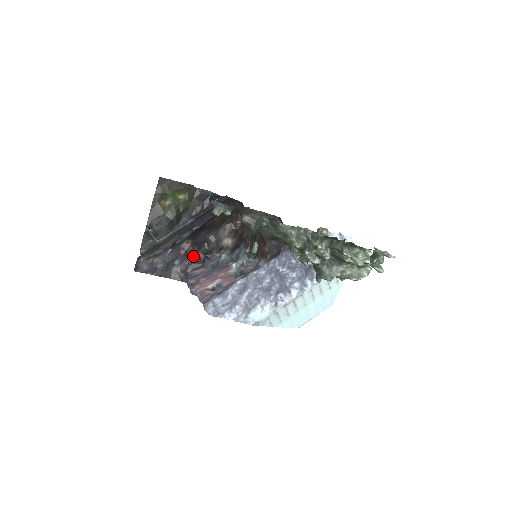
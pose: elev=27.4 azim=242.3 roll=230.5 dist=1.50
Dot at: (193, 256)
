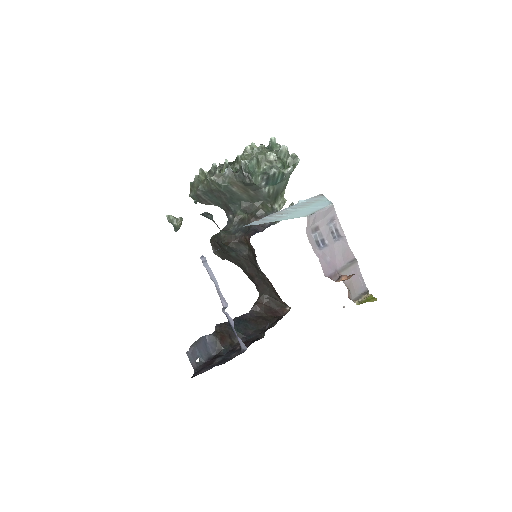
Dot at: (249, 343)
